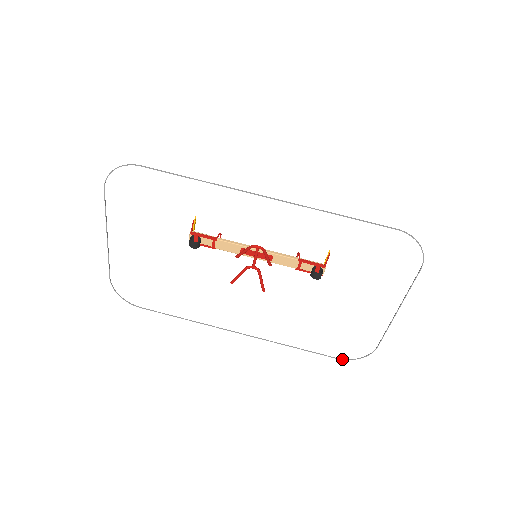
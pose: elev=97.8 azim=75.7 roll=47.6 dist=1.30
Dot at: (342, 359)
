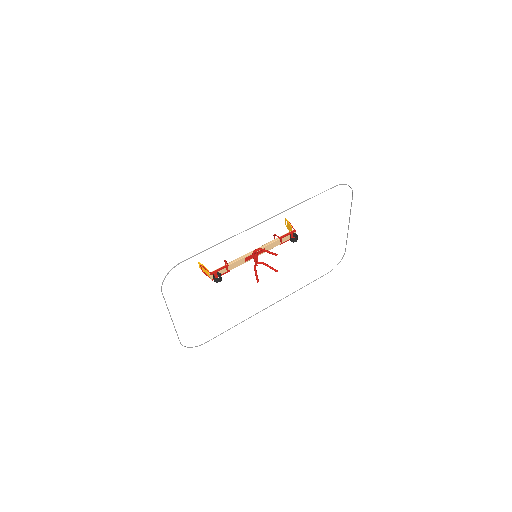
Dot at: (330, 271)
